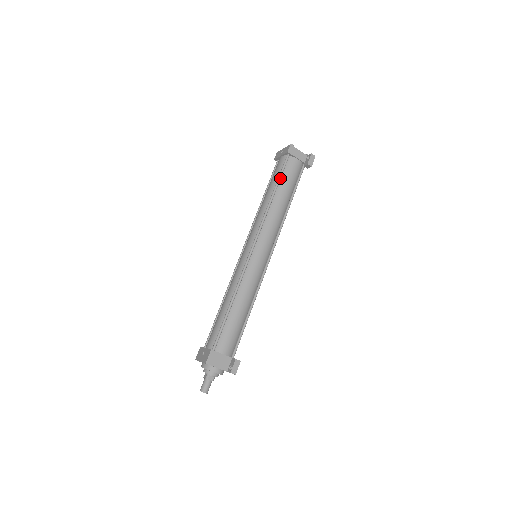
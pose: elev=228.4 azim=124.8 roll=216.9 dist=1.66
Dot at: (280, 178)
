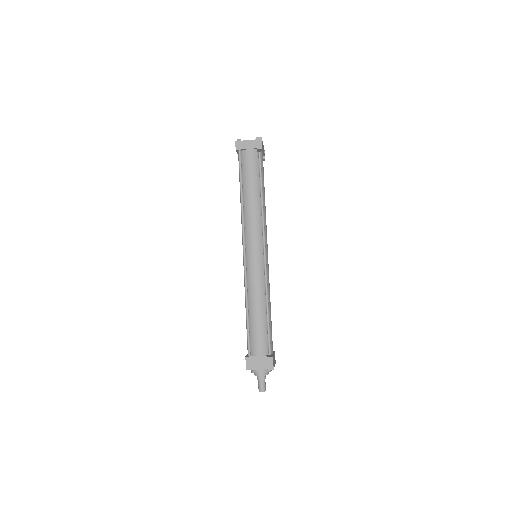
Dot at: (241, 177)
